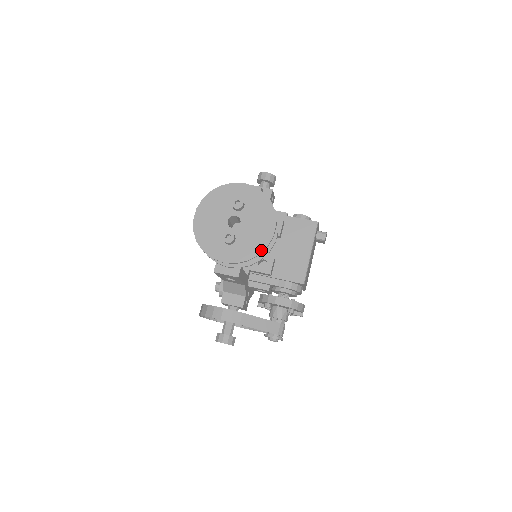
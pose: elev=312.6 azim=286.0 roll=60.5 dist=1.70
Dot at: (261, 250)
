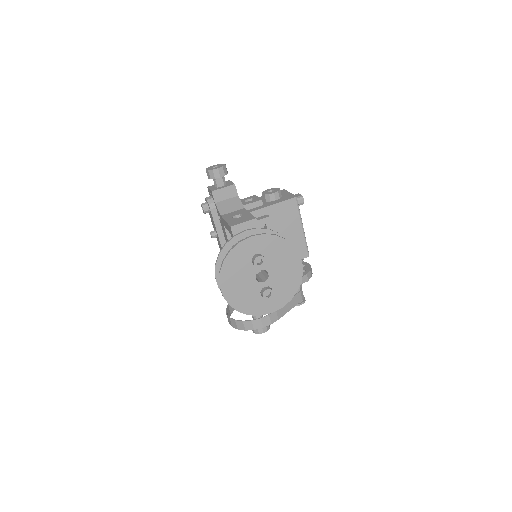
Dot at: (298, 285)
